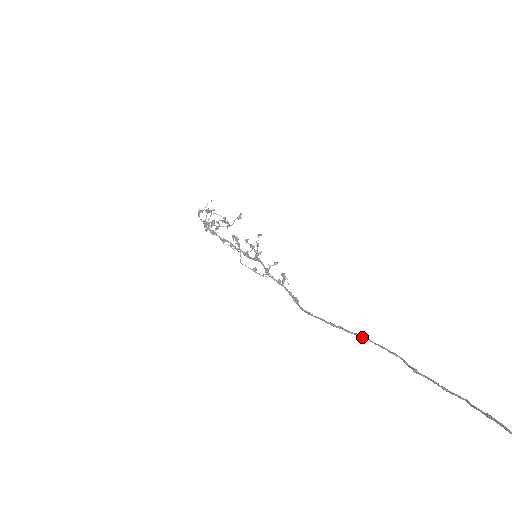
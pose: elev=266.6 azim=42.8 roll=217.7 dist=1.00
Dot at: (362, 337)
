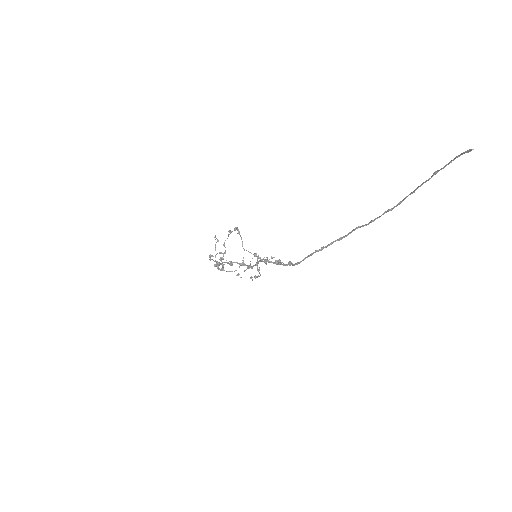
Dot at: (337, 240)
